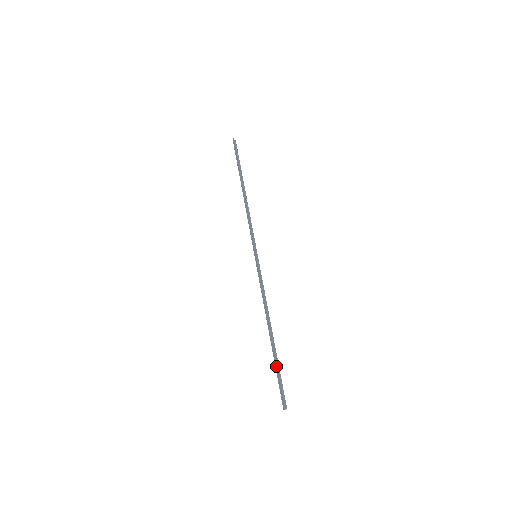
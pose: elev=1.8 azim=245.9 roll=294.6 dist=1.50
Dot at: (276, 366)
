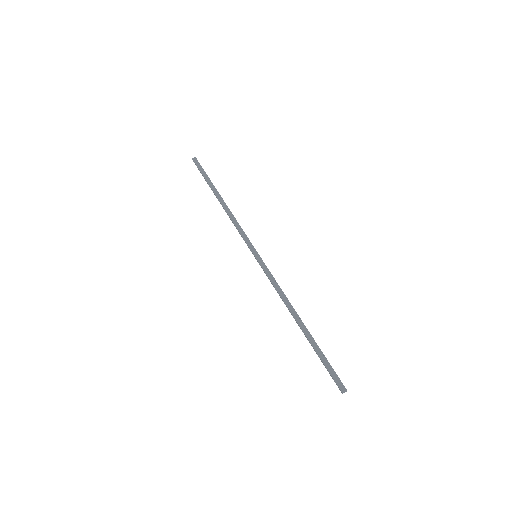
Dot at: (320, 352)
